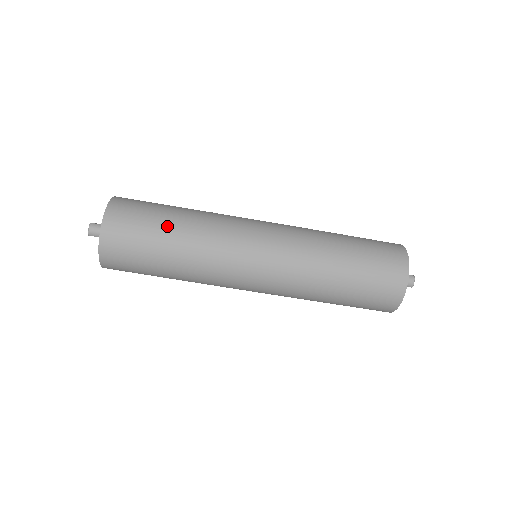
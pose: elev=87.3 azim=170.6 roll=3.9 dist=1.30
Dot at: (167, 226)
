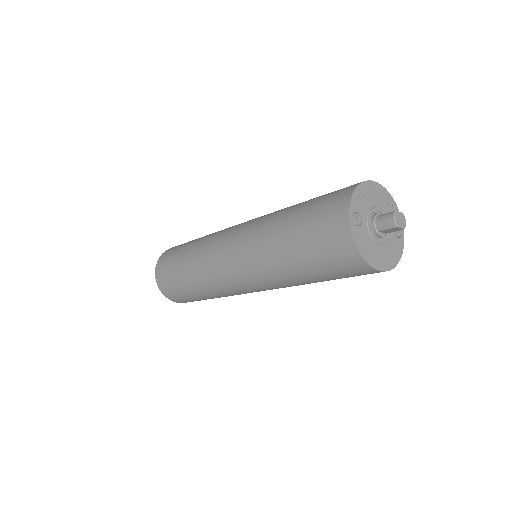
Dot at: (183, 251)
